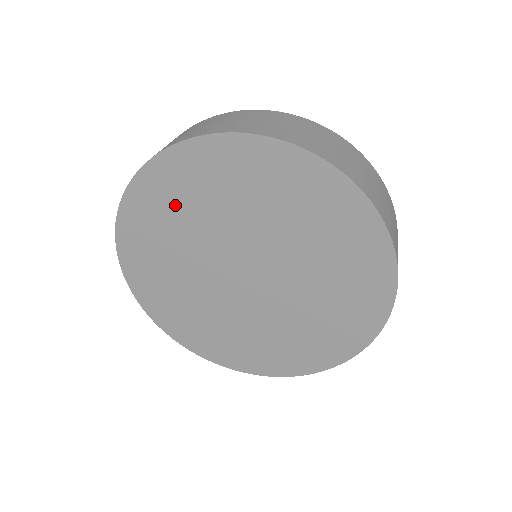
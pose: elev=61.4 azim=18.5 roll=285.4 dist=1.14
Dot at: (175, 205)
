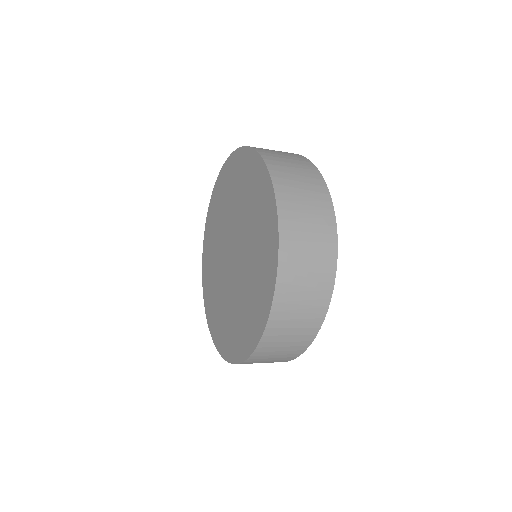
Dot at: (221, 202)
